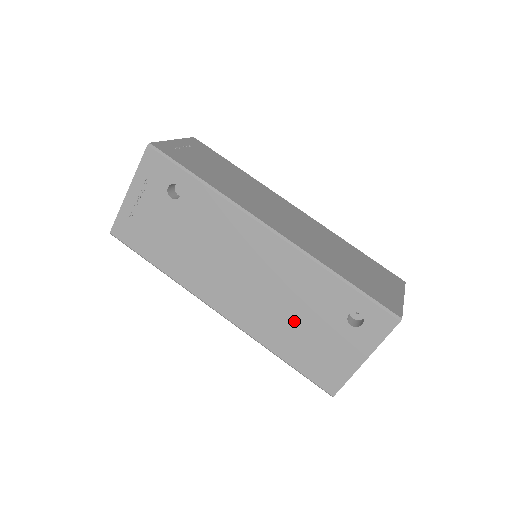
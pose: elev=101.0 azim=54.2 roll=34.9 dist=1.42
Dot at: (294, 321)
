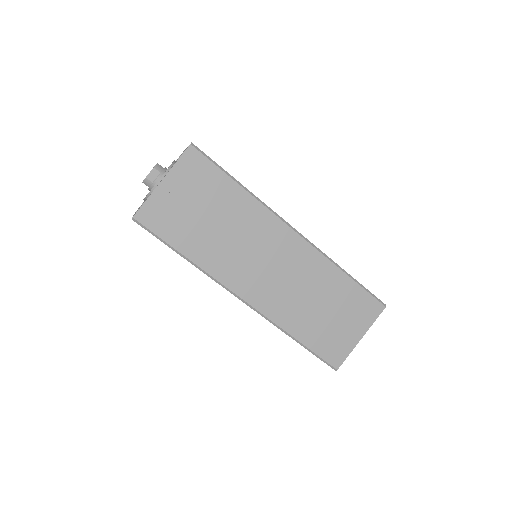
Dot at: occluded
